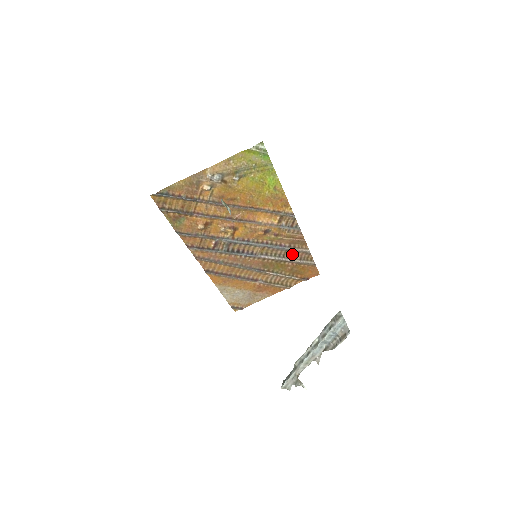
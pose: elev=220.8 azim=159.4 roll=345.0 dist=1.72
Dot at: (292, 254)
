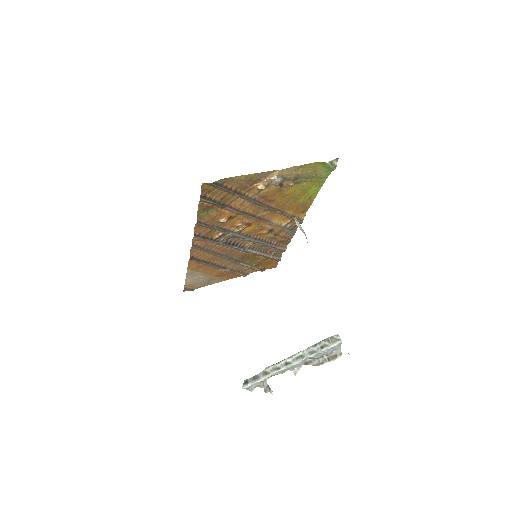
Dot at: (270, 250)
